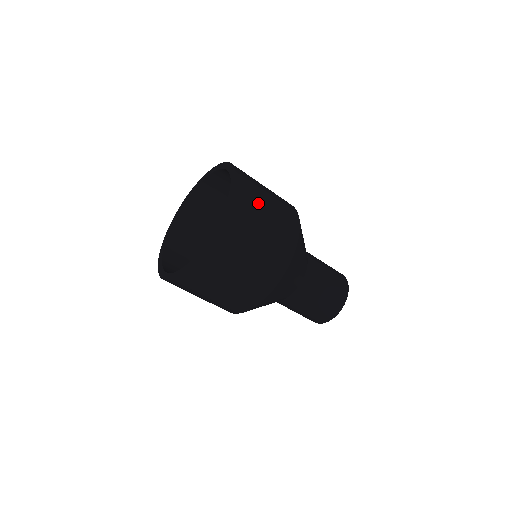
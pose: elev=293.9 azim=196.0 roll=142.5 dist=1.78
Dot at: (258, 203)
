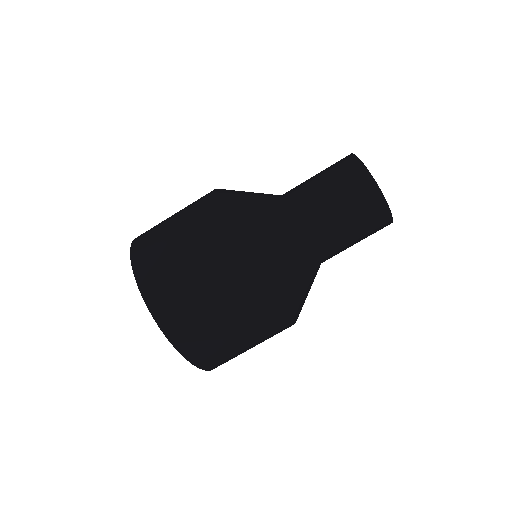
Dot at: (173, 279)
